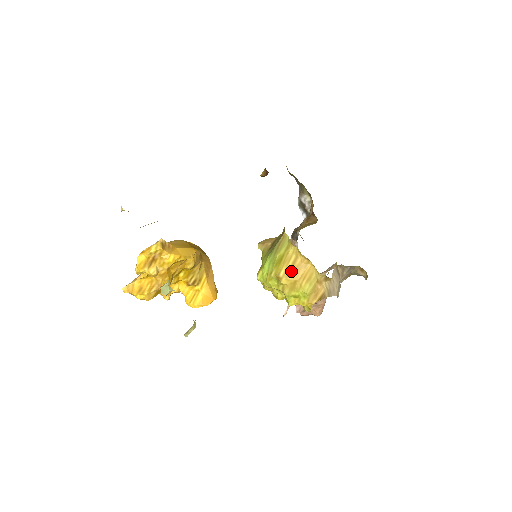
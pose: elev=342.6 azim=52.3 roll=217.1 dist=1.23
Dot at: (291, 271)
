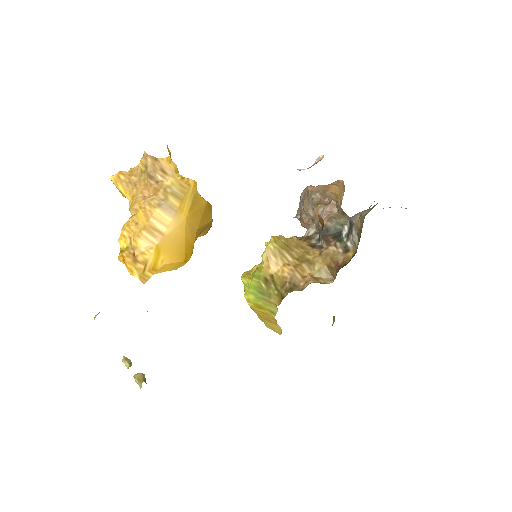
Dot at: (263, 317)
